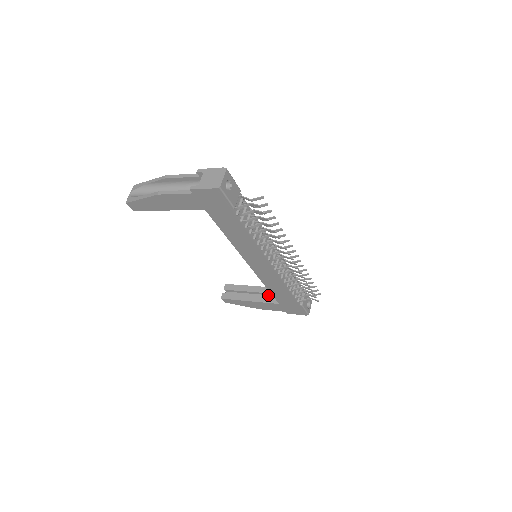
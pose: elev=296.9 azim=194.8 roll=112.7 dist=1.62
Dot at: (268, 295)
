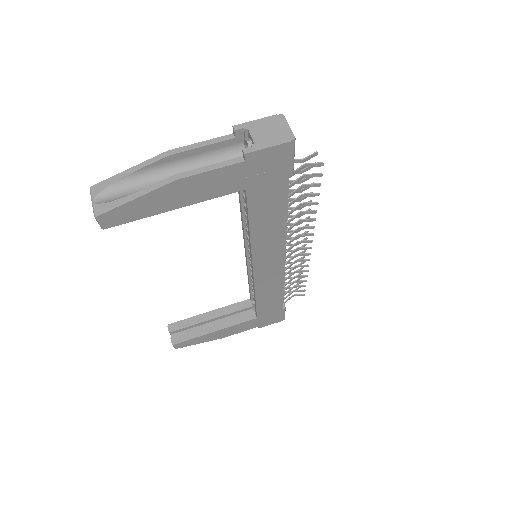
Dot at: (233, 315)
